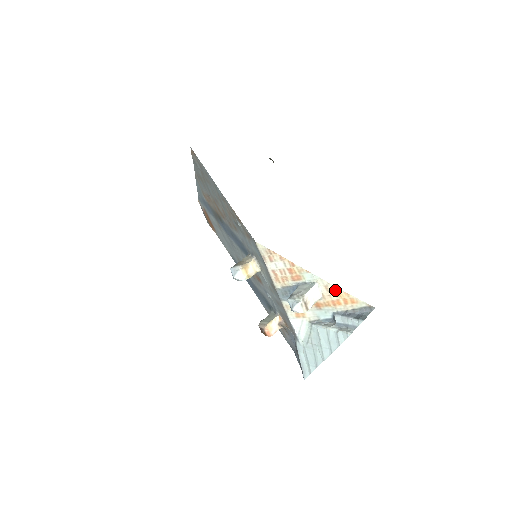
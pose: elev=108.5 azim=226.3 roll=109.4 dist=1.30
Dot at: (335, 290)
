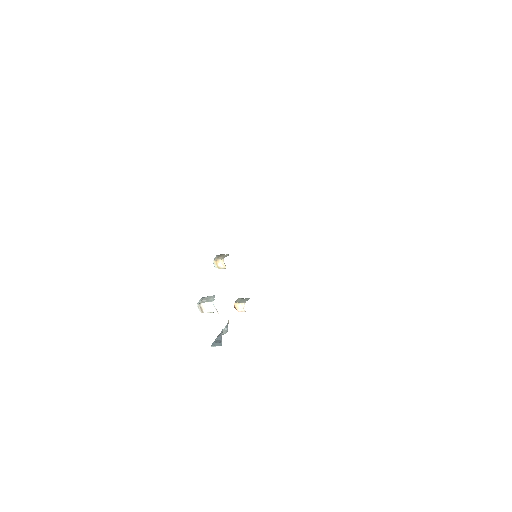
Dot at: occluded
